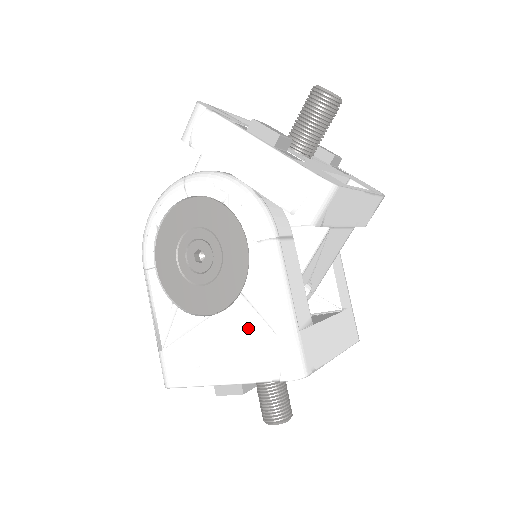
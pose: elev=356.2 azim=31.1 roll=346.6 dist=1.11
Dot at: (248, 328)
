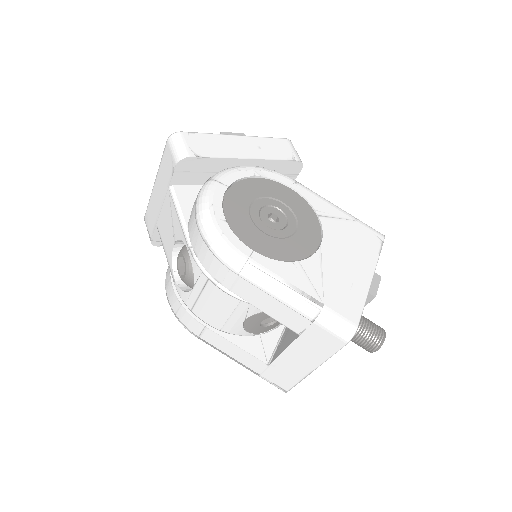
Dot at: (343, 231)
